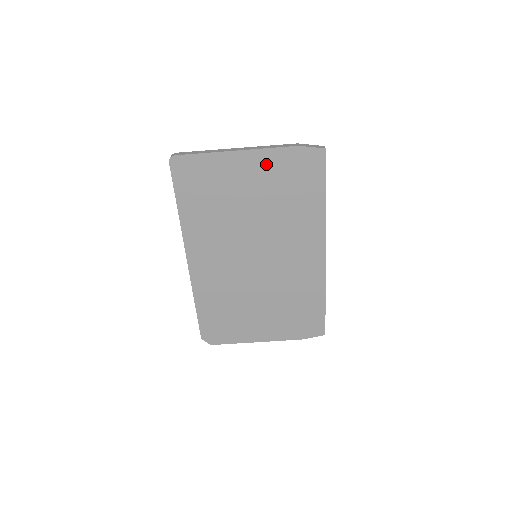
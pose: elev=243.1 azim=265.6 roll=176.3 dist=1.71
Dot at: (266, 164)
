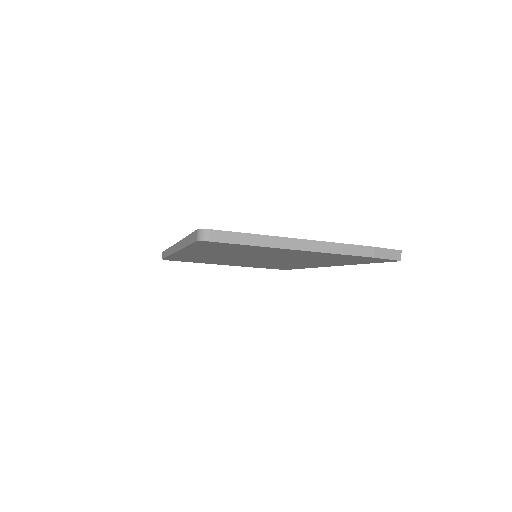
Dot at: (323, 255)
